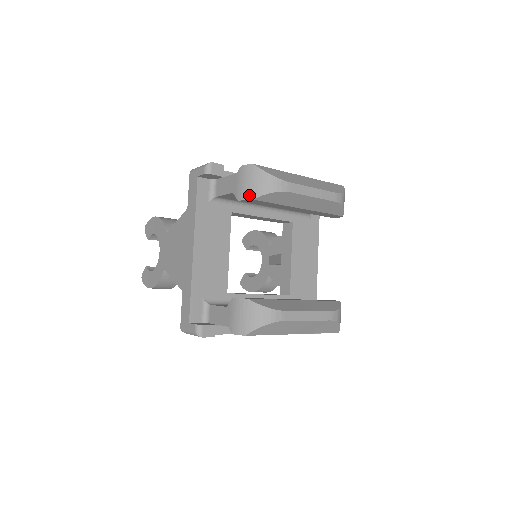
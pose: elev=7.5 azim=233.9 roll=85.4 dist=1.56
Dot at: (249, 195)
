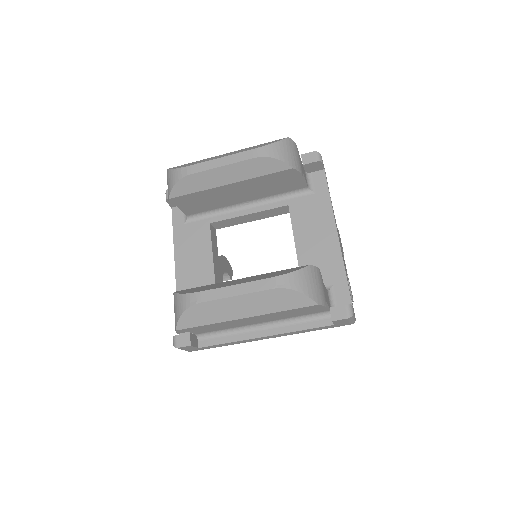
Dot at: (168, 197)
